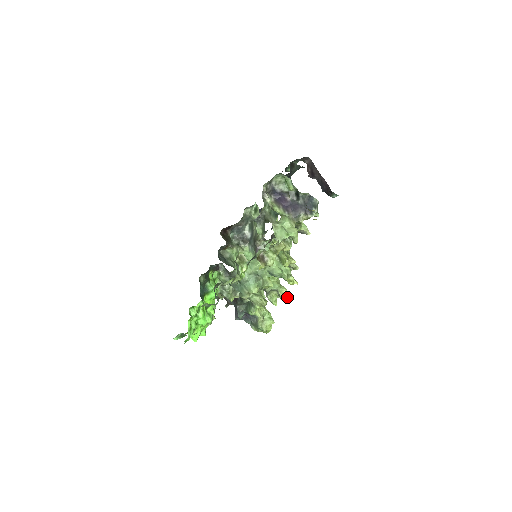
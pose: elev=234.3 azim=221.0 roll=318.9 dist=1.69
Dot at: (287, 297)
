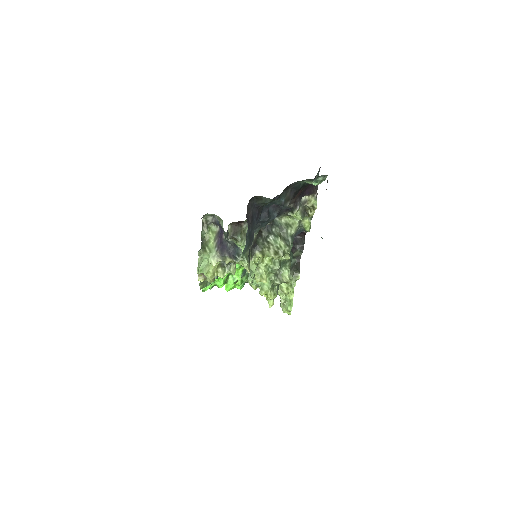
Dot at: (271, 303)
